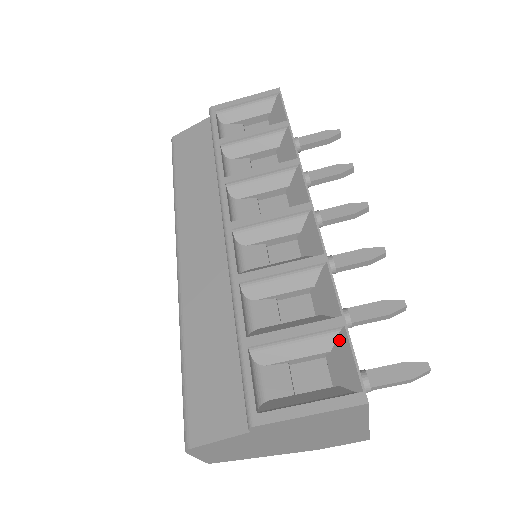
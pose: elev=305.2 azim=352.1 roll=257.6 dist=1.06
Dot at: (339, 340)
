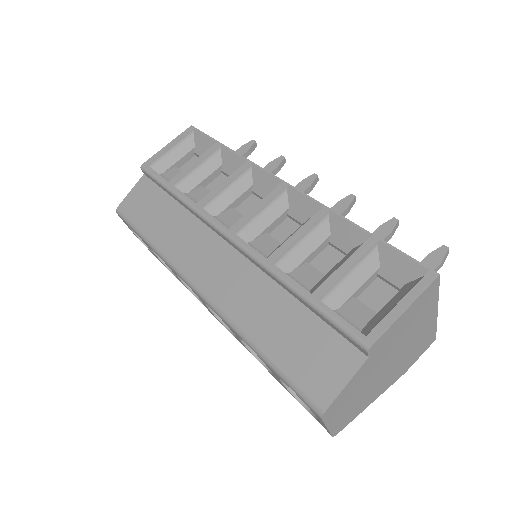
Dot at: (382, 253)
